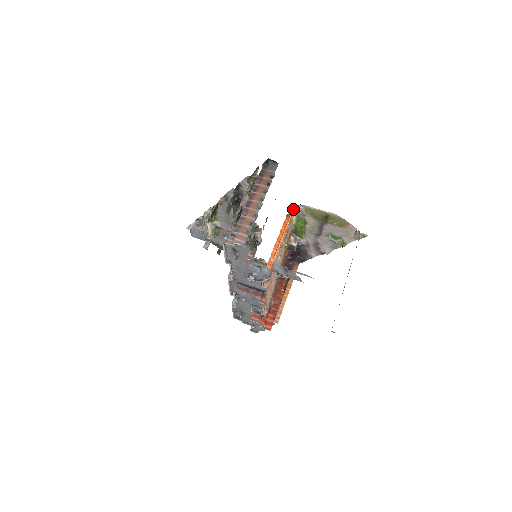
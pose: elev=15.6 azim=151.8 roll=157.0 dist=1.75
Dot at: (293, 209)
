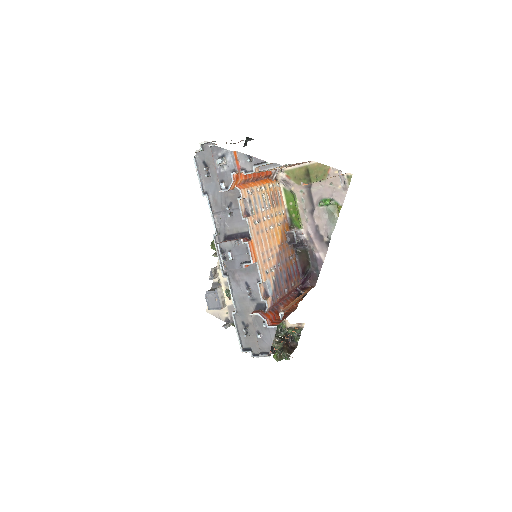
Dot at: occluded
